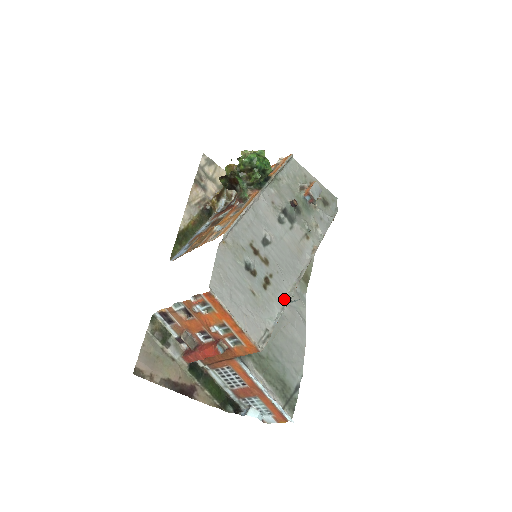
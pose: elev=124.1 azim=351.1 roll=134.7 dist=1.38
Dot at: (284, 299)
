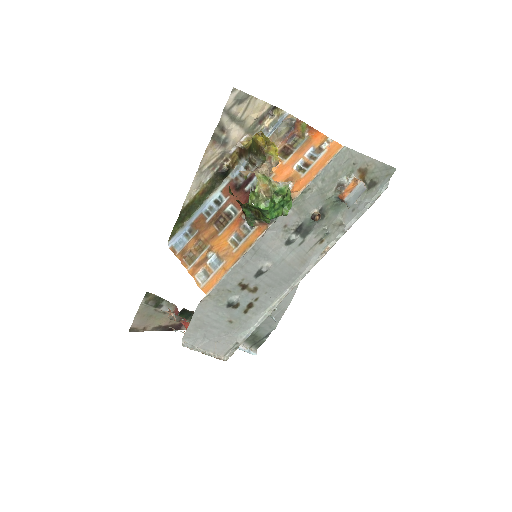
Dot at: (265, 312)
